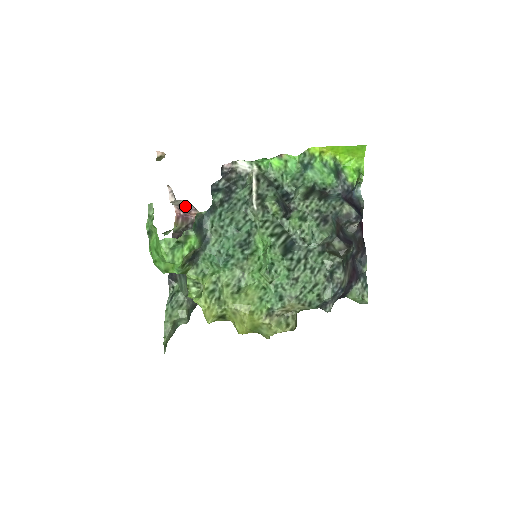
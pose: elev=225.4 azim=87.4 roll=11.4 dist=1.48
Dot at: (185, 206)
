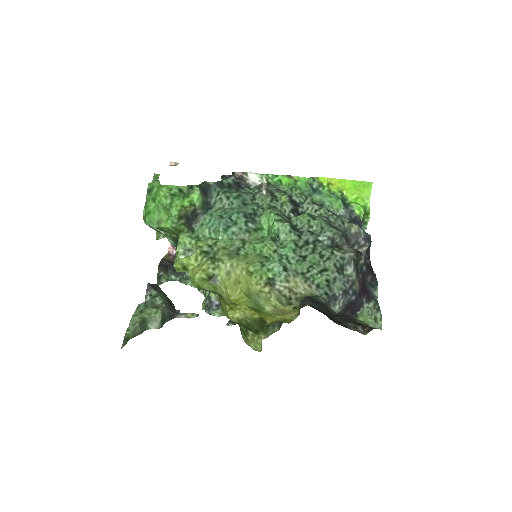
Dot at: occluded
